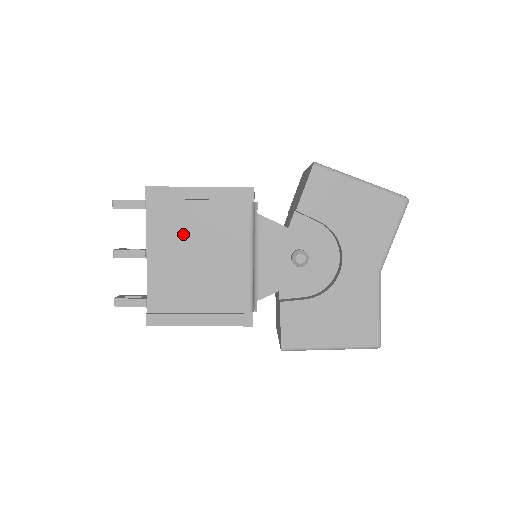
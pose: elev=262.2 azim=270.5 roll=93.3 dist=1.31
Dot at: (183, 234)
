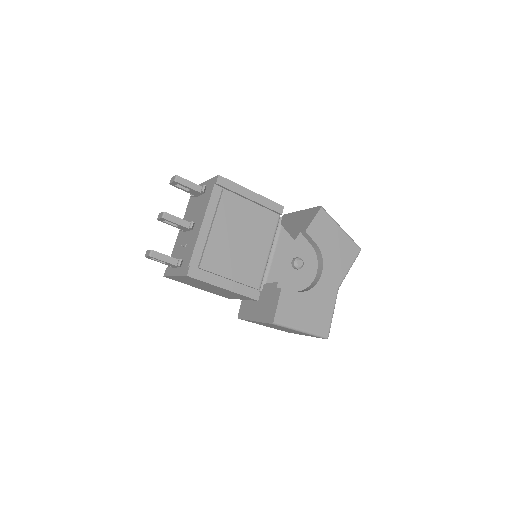
Dot at: (233, 218)
